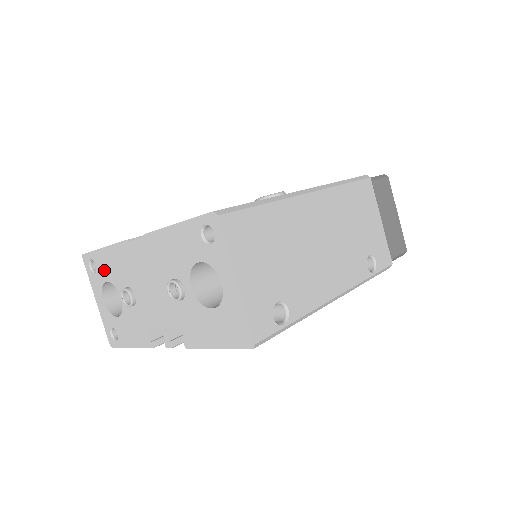
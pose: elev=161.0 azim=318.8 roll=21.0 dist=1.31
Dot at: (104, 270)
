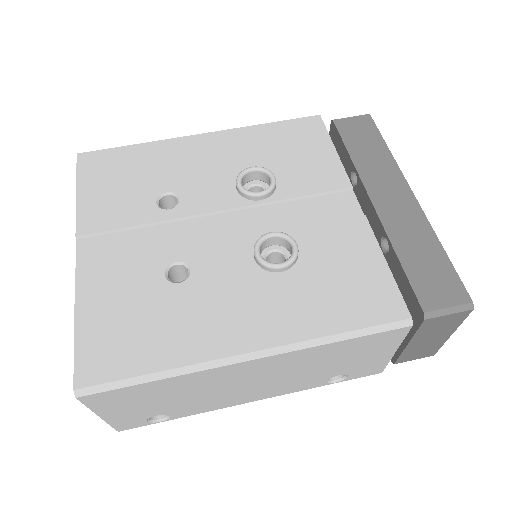
Dot at: occluded
